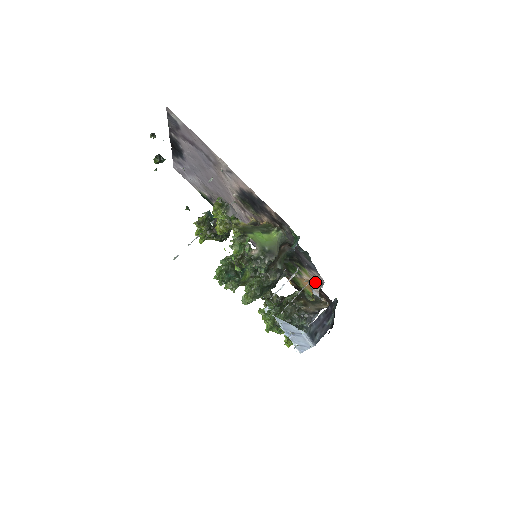
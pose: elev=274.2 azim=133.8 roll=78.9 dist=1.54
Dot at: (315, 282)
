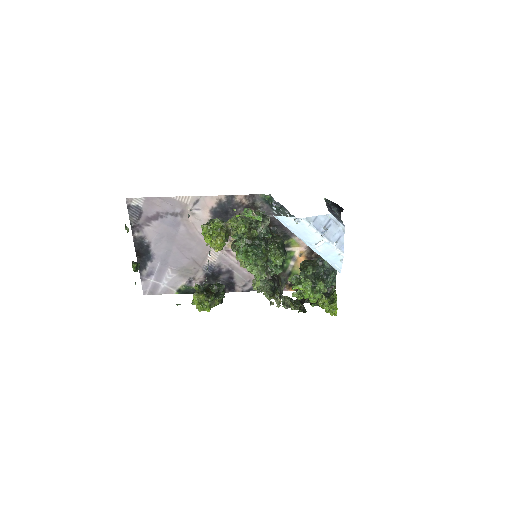
Dot at: (305, 245)
